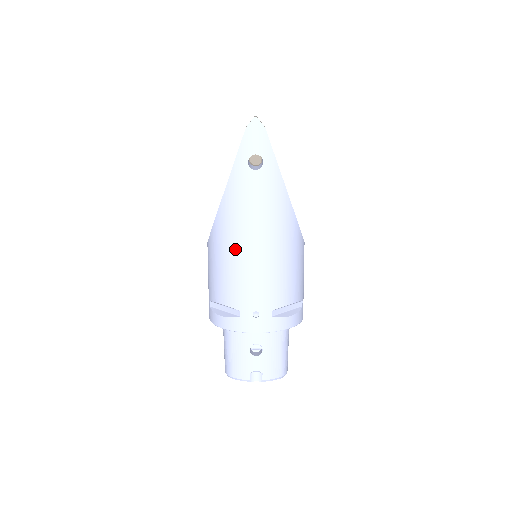
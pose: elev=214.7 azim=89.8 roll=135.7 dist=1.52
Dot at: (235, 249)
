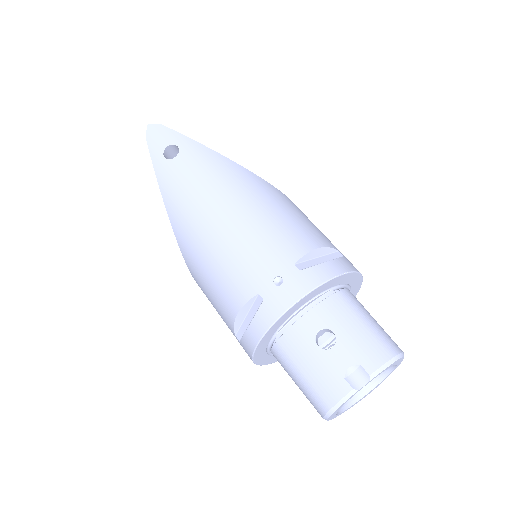
Dot at: (206, 237)
